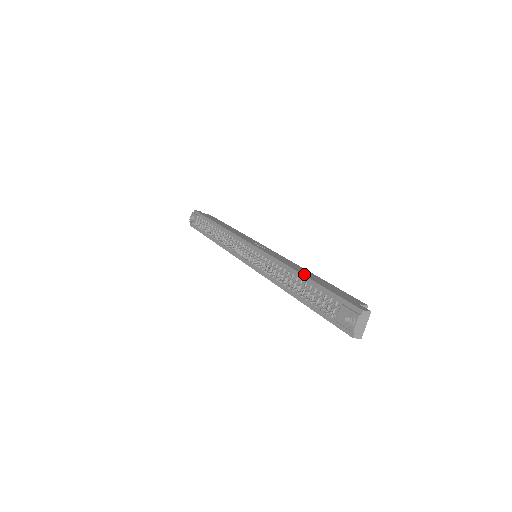
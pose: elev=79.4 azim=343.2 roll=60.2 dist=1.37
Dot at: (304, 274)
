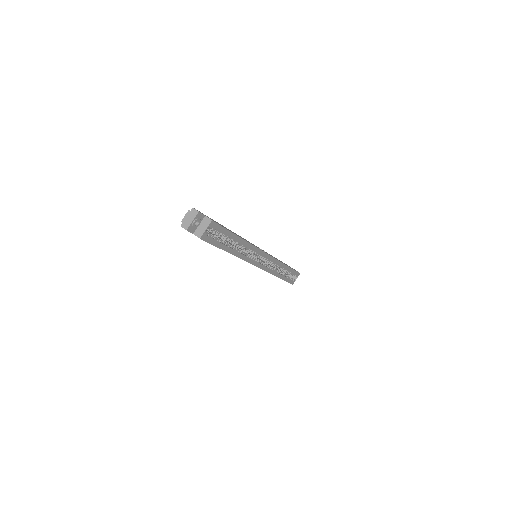
Dot at: occluded
